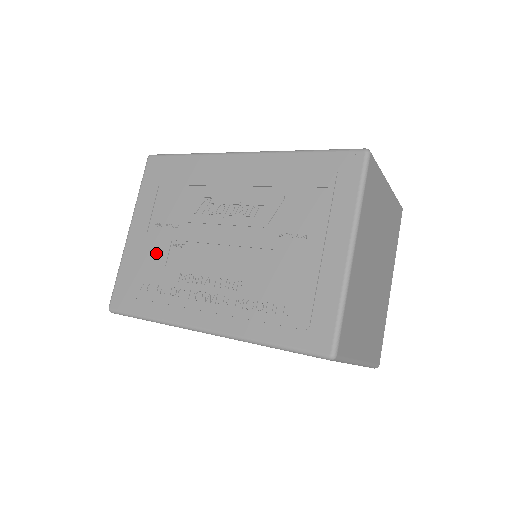
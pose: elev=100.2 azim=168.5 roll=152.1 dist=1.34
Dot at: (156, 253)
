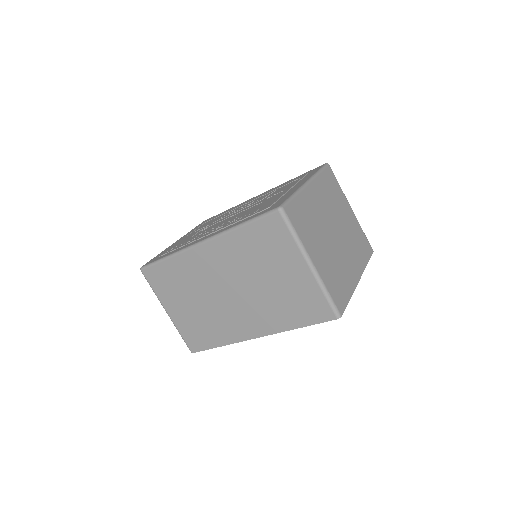
Dot at: occluded
